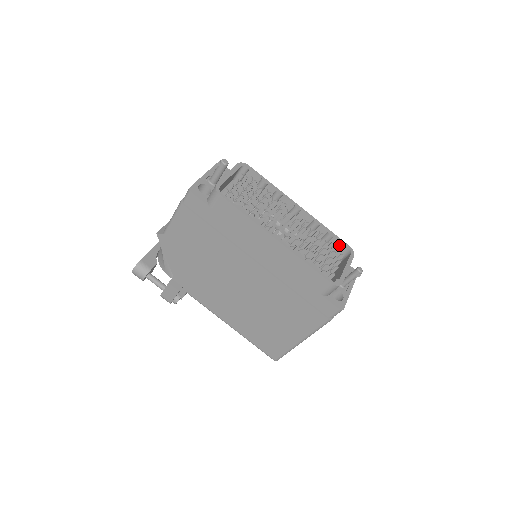
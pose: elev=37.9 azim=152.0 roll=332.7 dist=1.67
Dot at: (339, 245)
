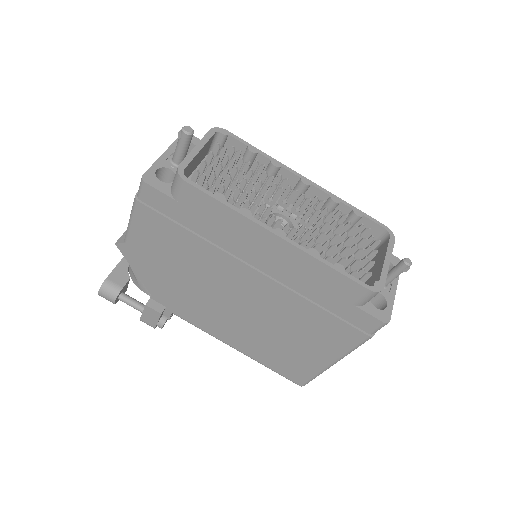
Dot at: (371, 227)
